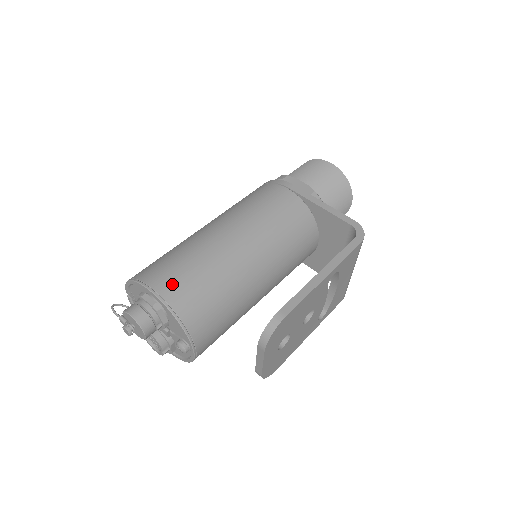
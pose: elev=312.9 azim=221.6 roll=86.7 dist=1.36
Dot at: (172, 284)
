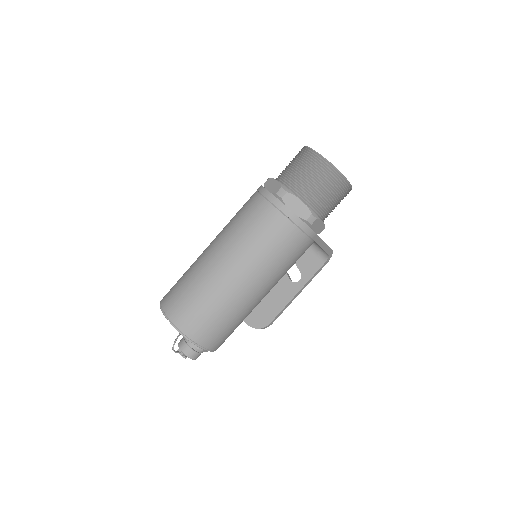
Dot at: occluded
